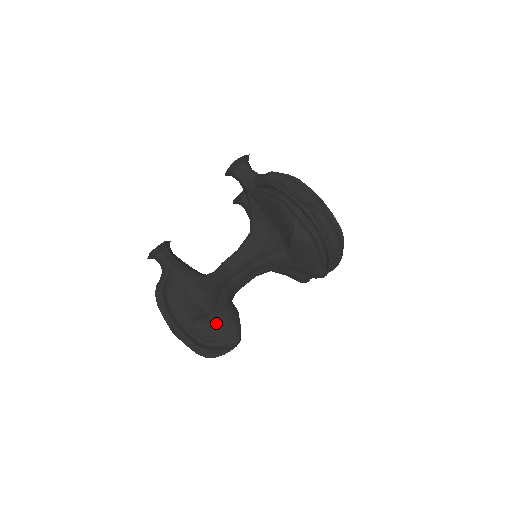
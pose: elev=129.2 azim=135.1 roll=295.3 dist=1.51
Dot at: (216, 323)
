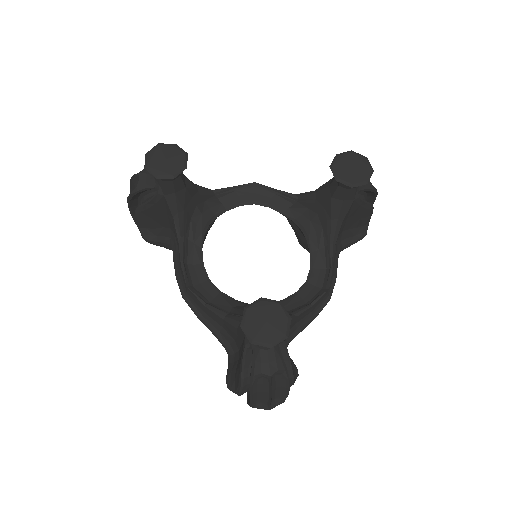
Dot at: (167, 248)
